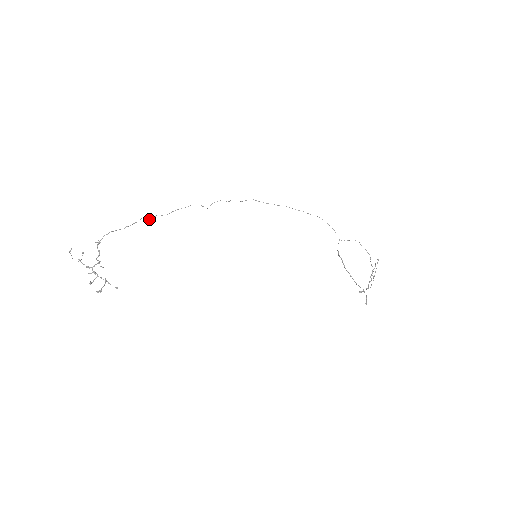
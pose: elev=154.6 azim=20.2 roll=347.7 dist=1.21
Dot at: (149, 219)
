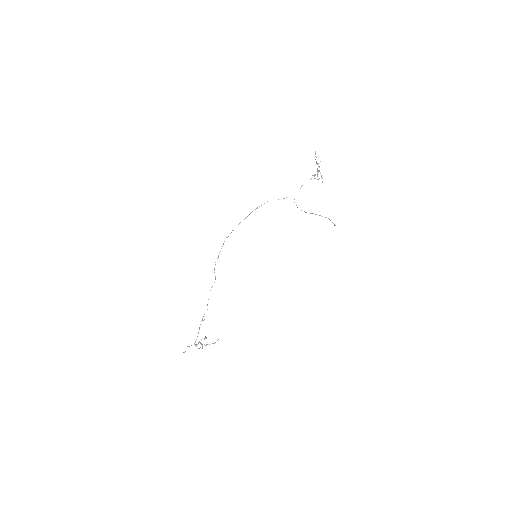
Dot at: occluded
